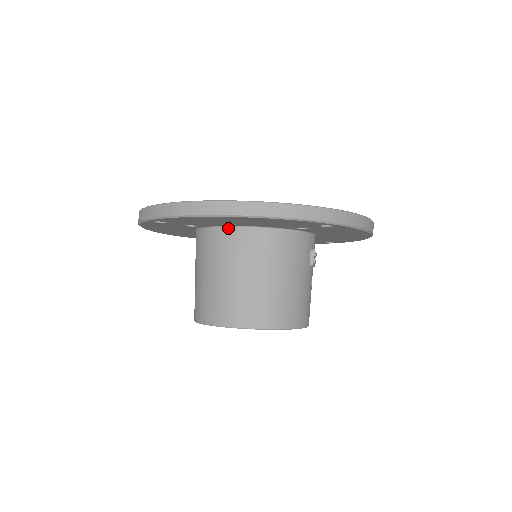
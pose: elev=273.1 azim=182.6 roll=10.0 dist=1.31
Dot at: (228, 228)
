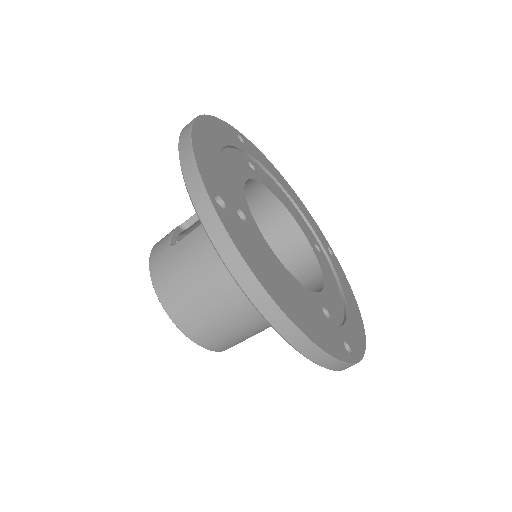
Dot at: occluded
